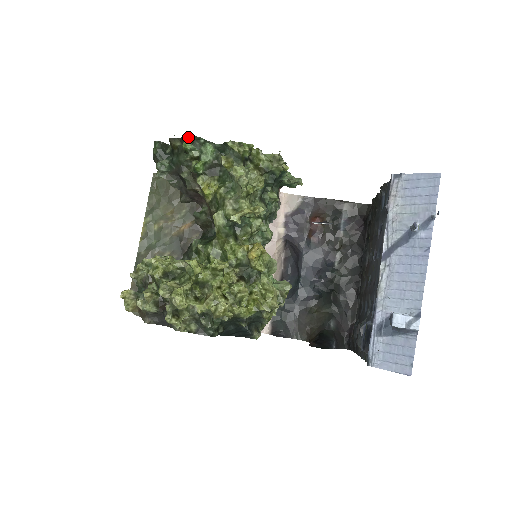
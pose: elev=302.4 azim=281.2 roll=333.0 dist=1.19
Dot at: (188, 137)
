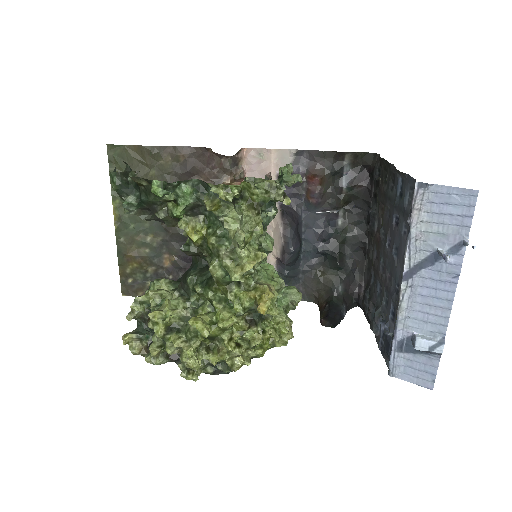
Dot at: (156, 180)
